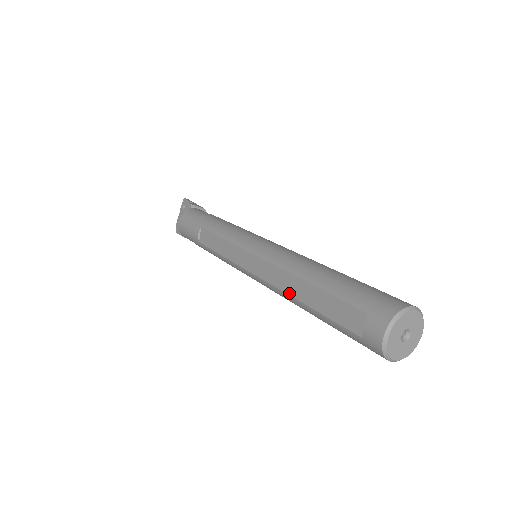
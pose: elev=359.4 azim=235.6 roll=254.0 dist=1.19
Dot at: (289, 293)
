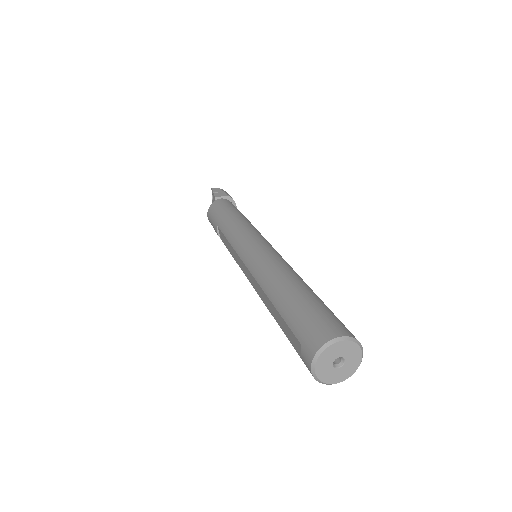
Dot at: (266, 306)
